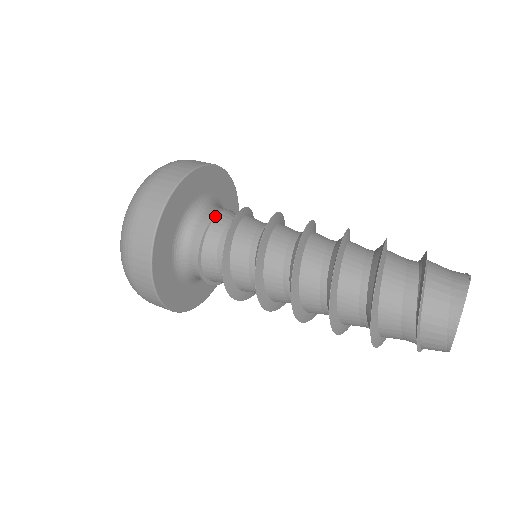
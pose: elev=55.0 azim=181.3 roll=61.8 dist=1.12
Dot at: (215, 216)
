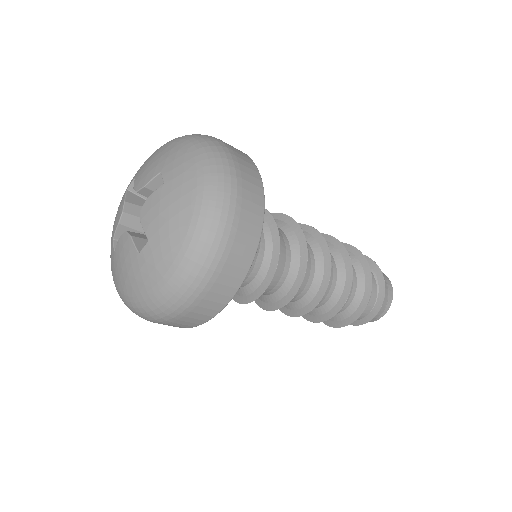
Dot at: occluded
